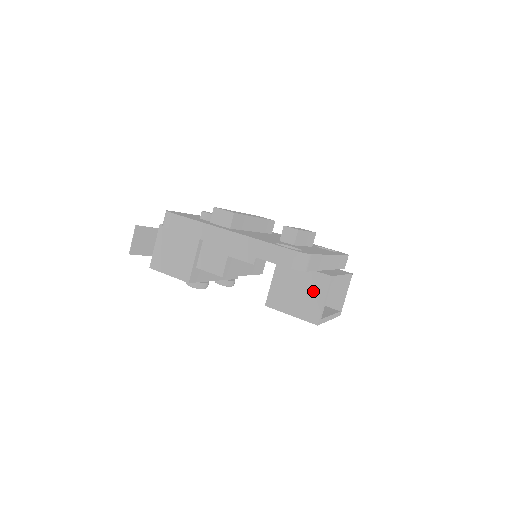
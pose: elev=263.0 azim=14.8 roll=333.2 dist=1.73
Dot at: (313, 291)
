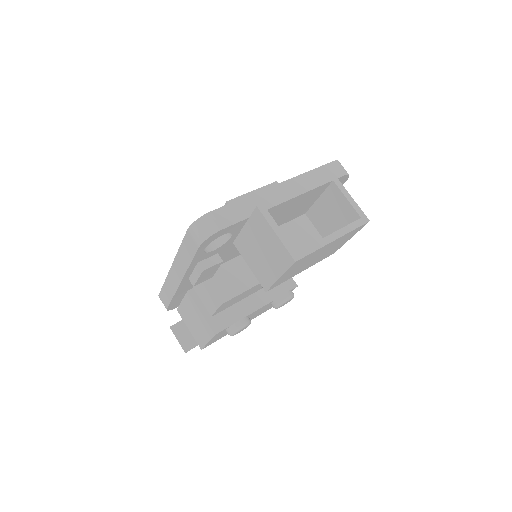
Dot at: (264, 236)
